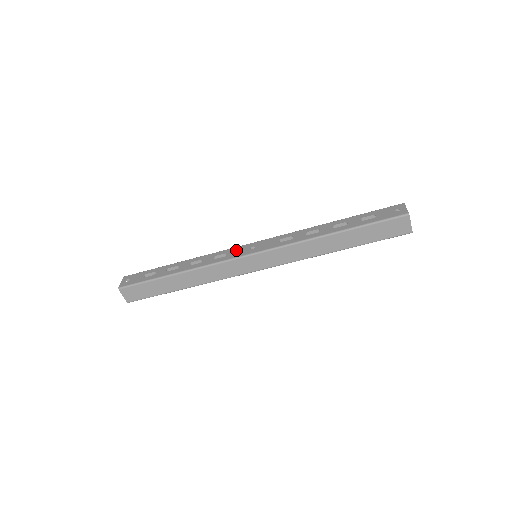
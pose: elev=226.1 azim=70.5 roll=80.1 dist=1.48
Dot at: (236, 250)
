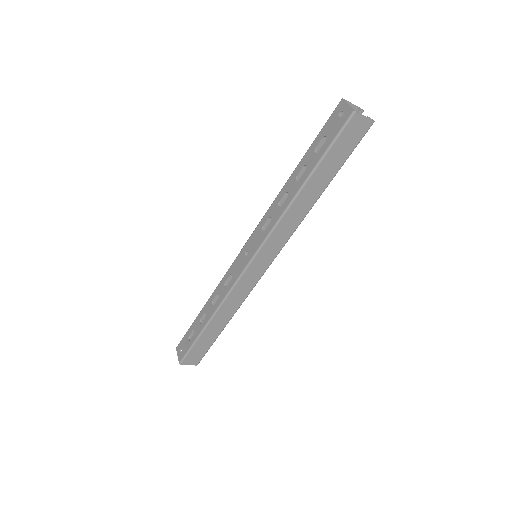
Dot at: (236, 265)
